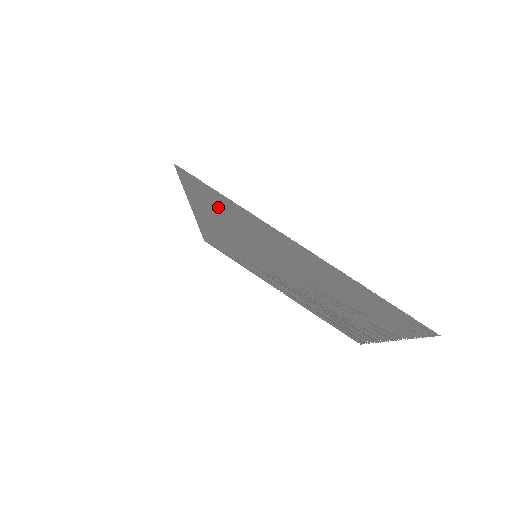
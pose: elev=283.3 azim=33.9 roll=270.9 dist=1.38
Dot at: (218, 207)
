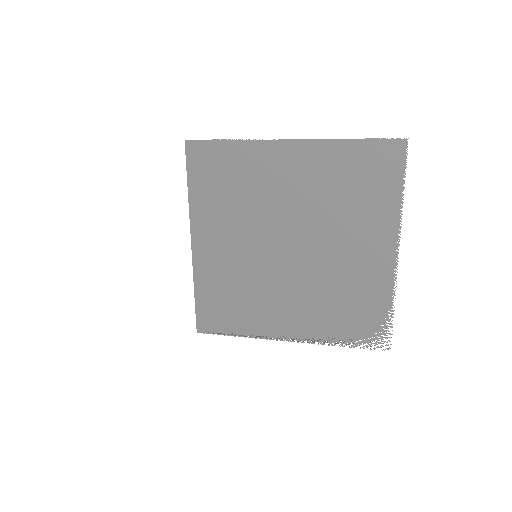
Dot at: (219, 178)
